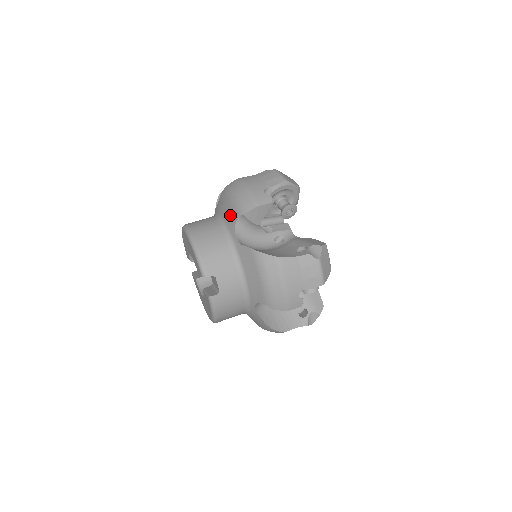
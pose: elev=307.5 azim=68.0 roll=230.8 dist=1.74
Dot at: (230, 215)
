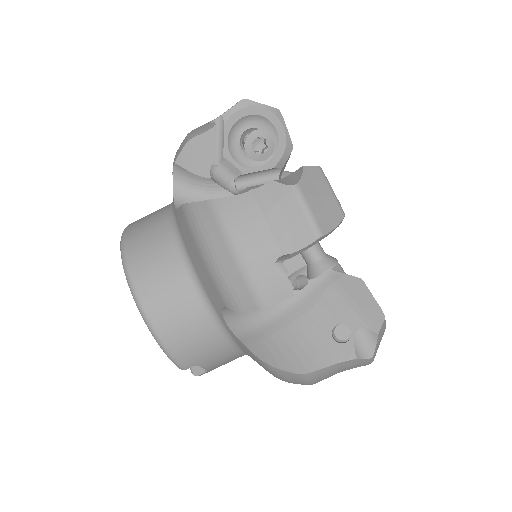
Dot at: (209, 286)
